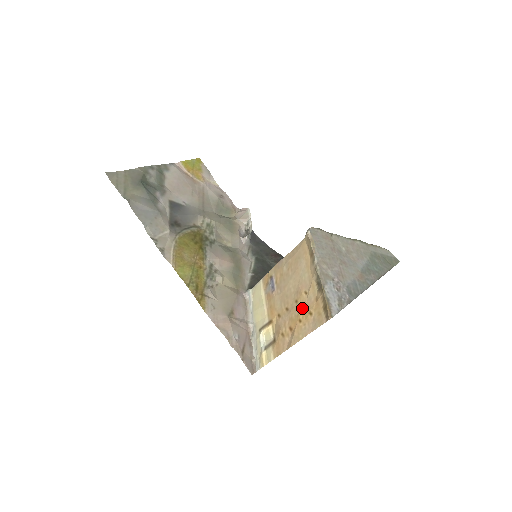
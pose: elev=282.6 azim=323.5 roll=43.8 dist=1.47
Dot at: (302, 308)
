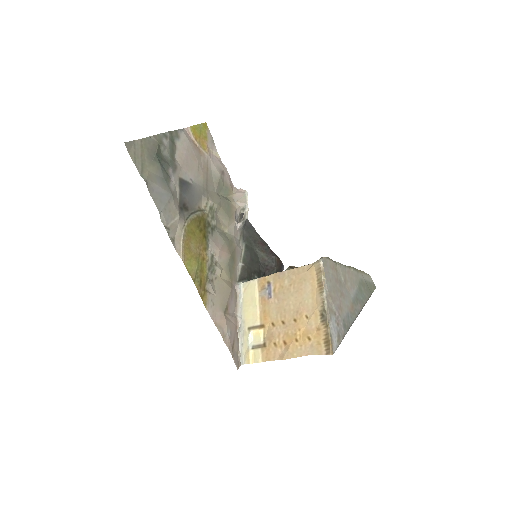
Dot at: (301, 330)
